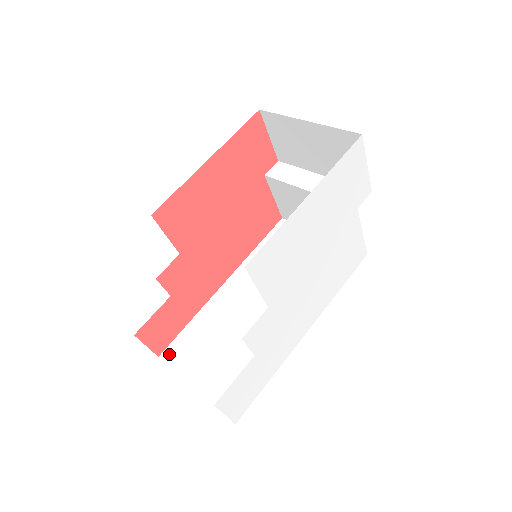
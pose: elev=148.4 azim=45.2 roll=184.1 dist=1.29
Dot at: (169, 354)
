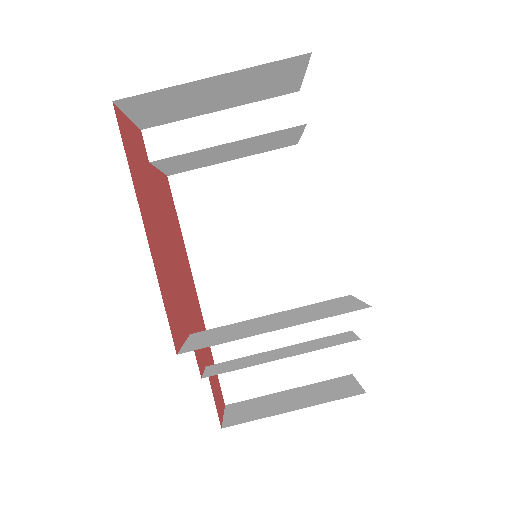
Dot at: (232, 394)
